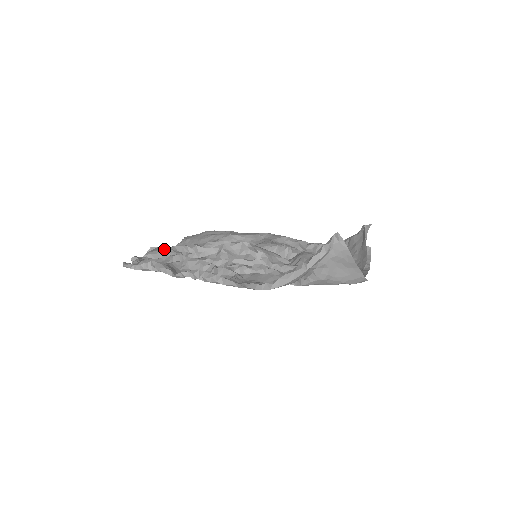
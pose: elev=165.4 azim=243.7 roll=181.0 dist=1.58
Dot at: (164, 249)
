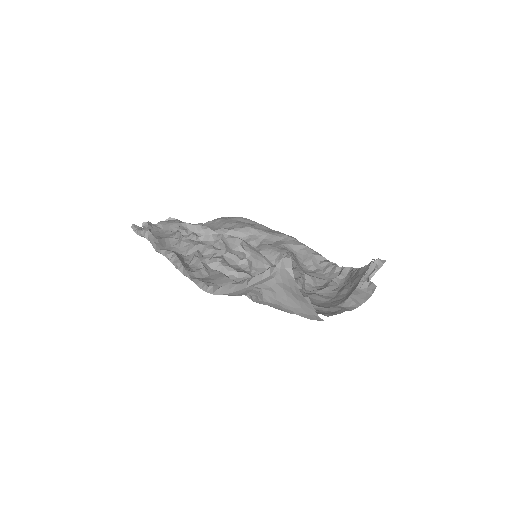
Dot at: (173, 223)
